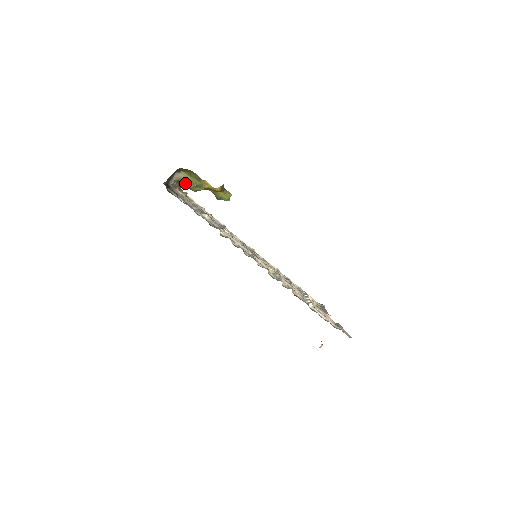
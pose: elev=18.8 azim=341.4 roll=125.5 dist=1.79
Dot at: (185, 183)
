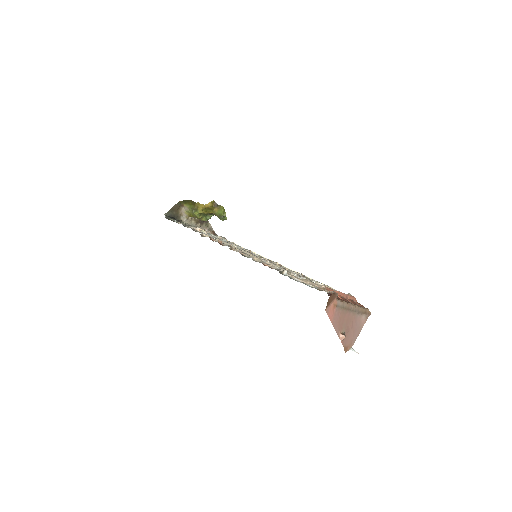
Dot at: (192, 215)
